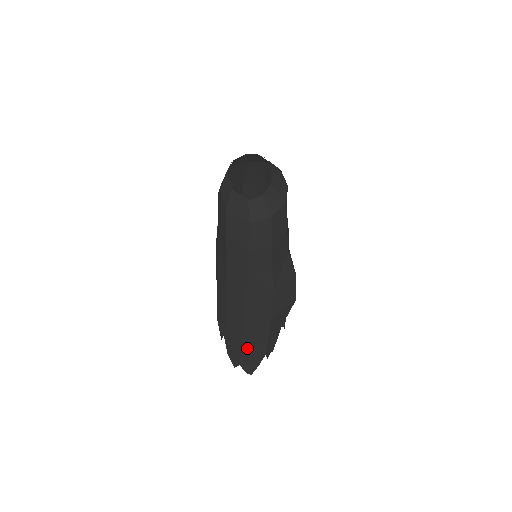
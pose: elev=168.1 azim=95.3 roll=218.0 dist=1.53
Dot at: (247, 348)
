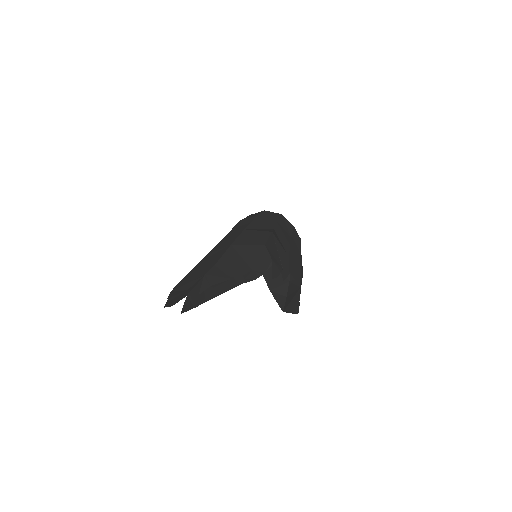
Dot at: (192, 274)
